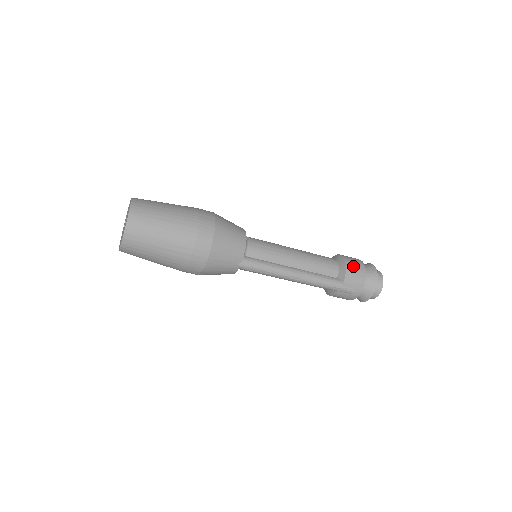
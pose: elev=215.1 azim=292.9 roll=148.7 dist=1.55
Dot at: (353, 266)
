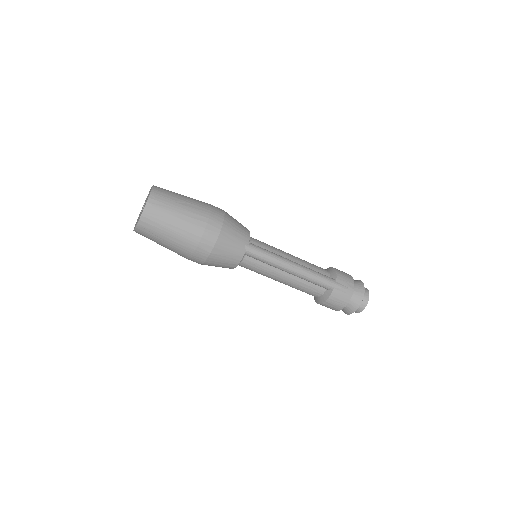
Dot at: (340, 271)
